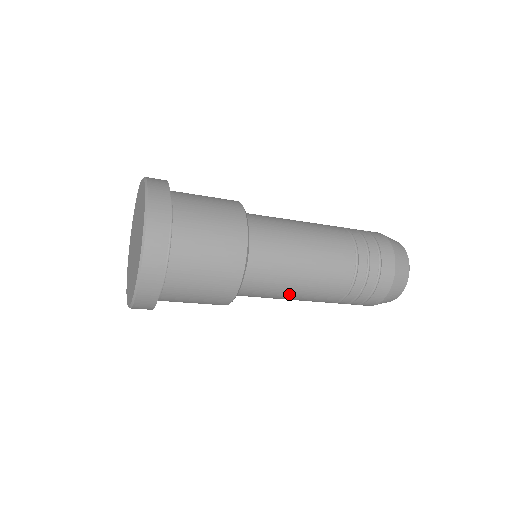
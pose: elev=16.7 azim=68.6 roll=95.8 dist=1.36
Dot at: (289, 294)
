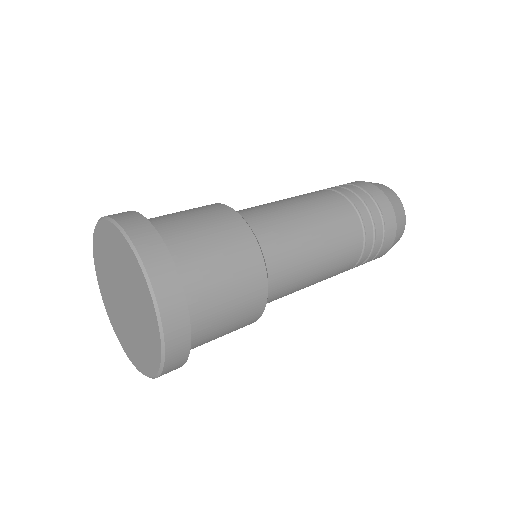
Dot at: occluded
